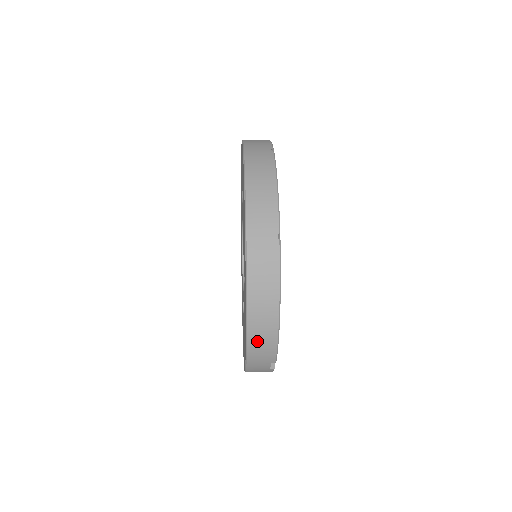
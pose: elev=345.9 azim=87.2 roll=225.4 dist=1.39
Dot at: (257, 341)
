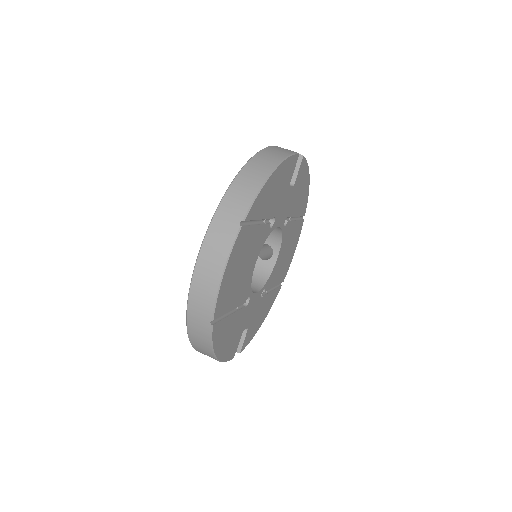
Dot at: occluded
